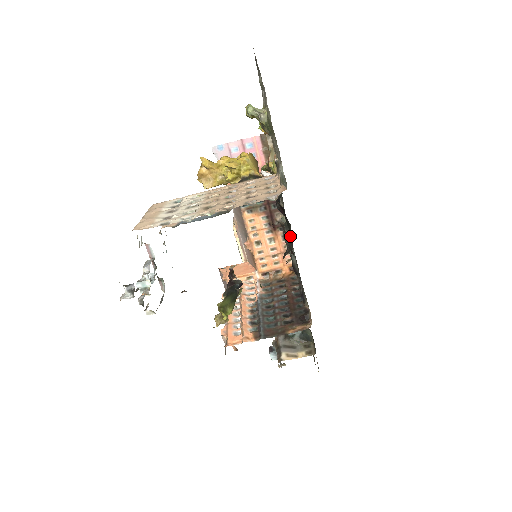
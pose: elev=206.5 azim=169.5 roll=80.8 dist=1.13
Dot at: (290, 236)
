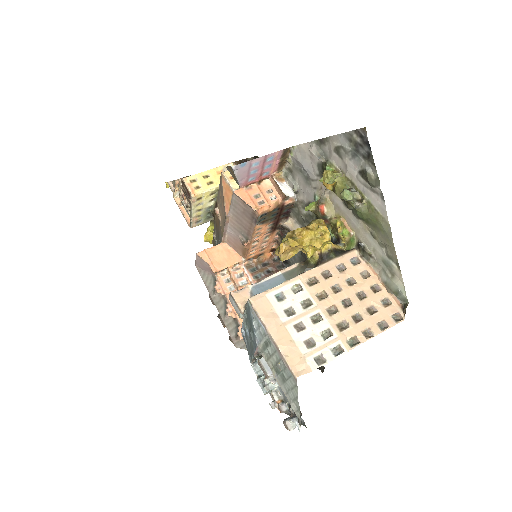
Dot at: occluded
